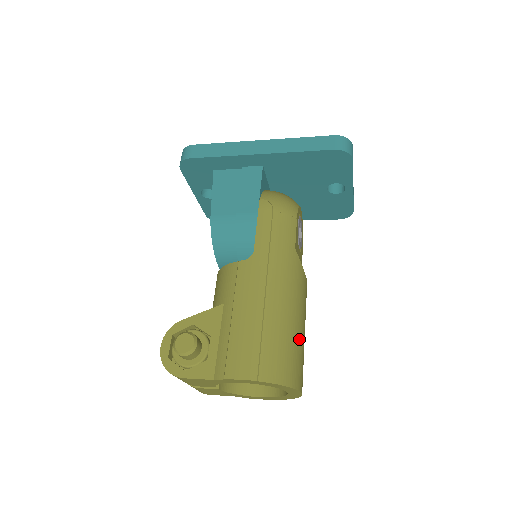
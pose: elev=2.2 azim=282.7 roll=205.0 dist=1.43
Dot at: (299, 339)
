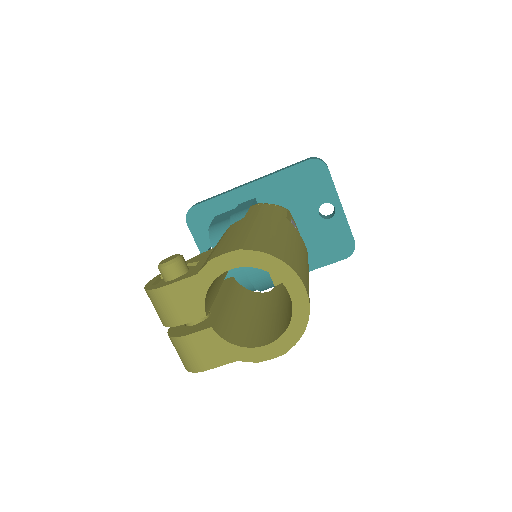
Dot at: (295, 253)
